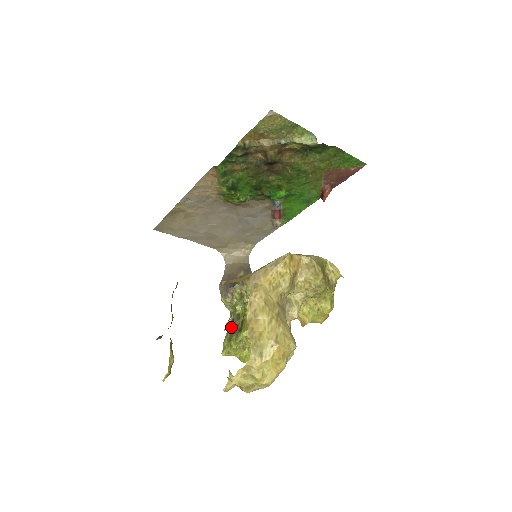
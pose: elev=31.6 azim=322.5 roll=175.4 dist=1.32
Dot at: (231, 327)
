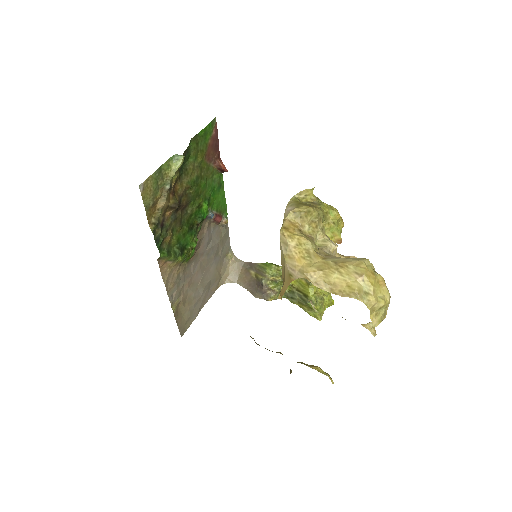
Dot at: (298, 302)
